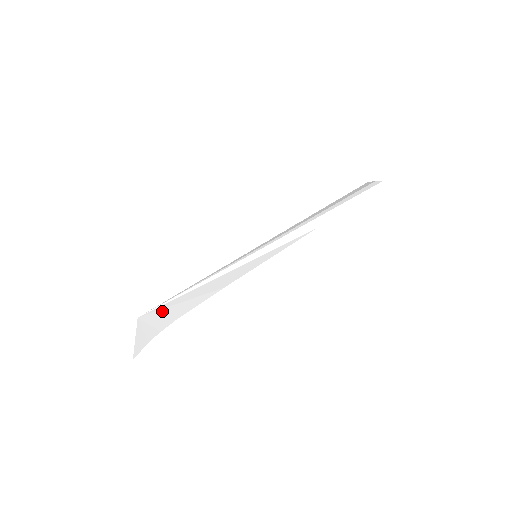
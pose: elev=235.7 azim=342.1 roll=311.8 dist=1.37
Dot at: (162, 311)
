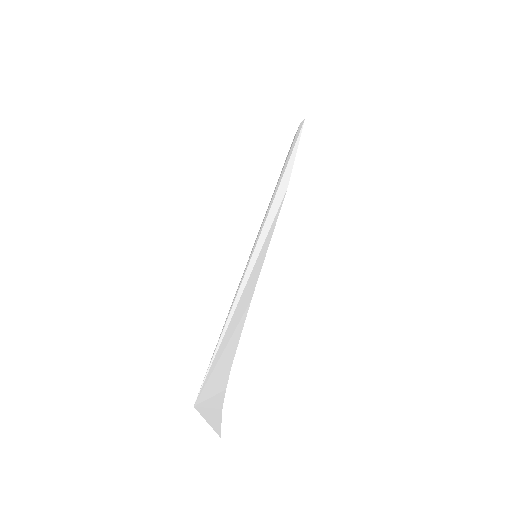
Dot at: (212, 376)
